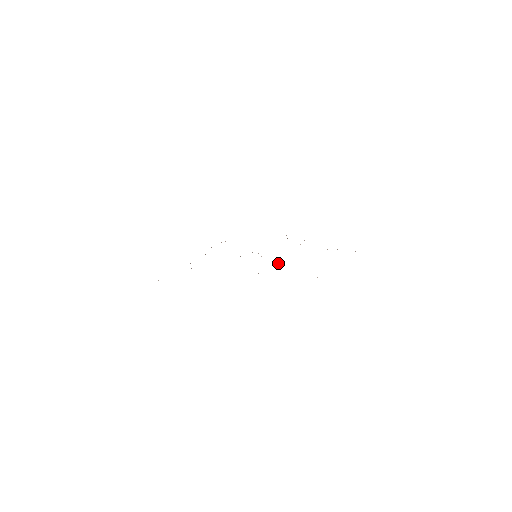
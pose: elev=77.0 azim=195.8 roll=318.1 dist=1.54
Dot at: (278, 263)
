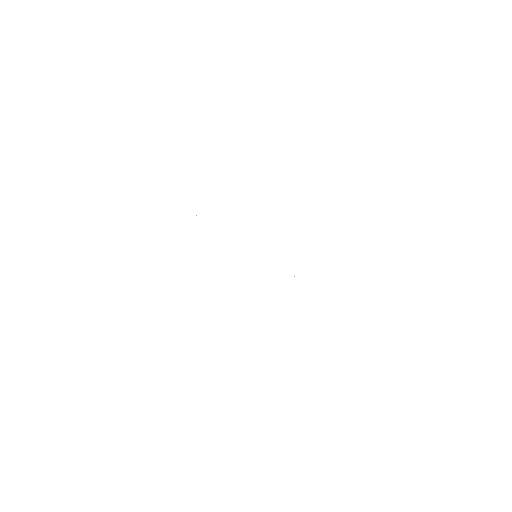
Dot at: occluded
